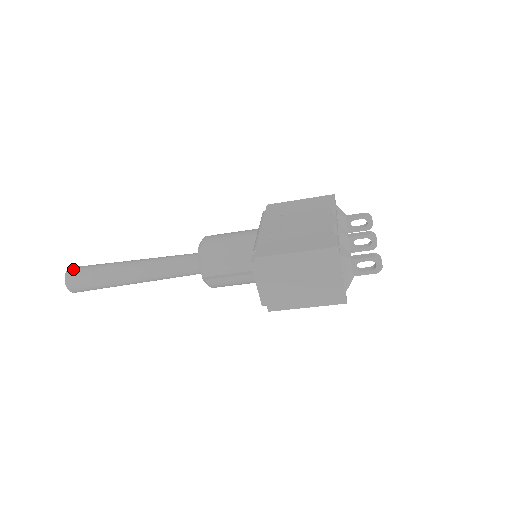
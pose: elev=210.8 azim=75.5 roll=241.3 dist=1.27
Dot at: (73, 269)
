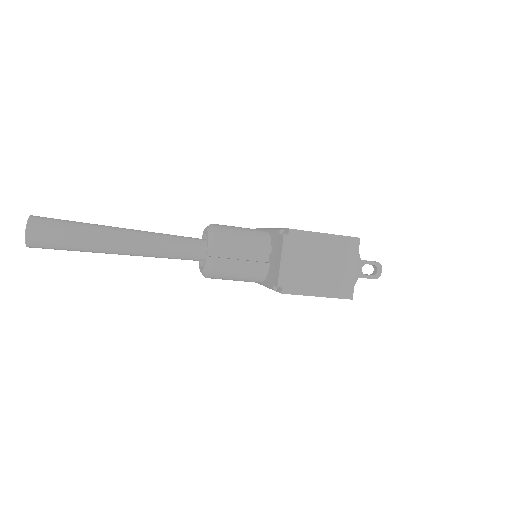
Dot at: occluded
